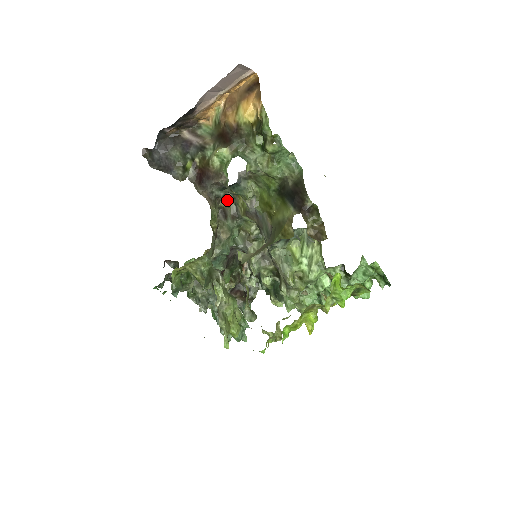
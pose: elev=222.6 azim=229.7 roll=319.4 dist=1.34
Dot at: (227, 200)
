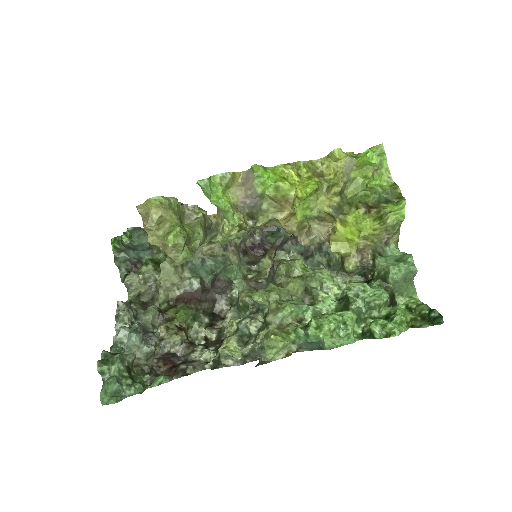
Dot at: (254, 258)
